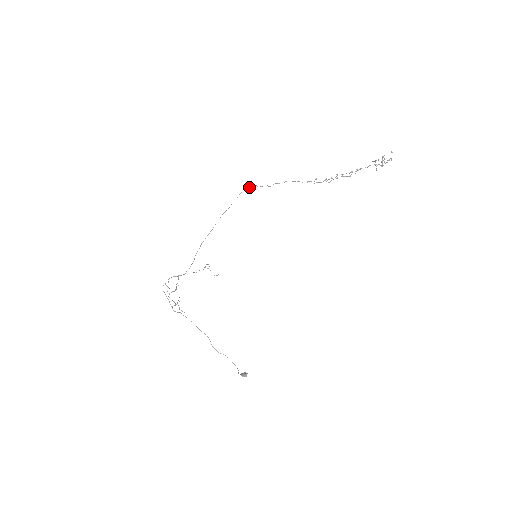
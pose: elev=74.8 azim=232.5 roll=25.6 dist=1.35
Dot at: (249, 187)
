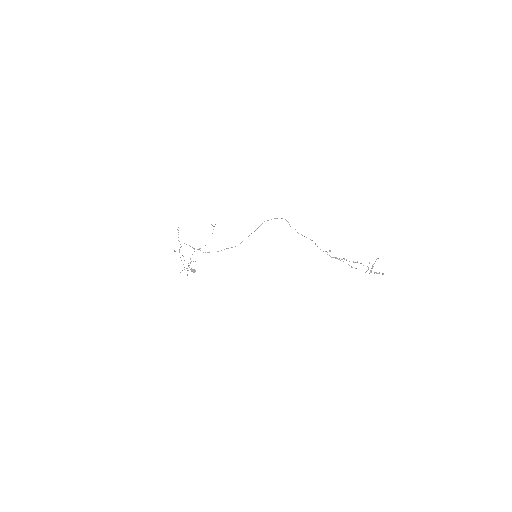
Dot at: occluded
